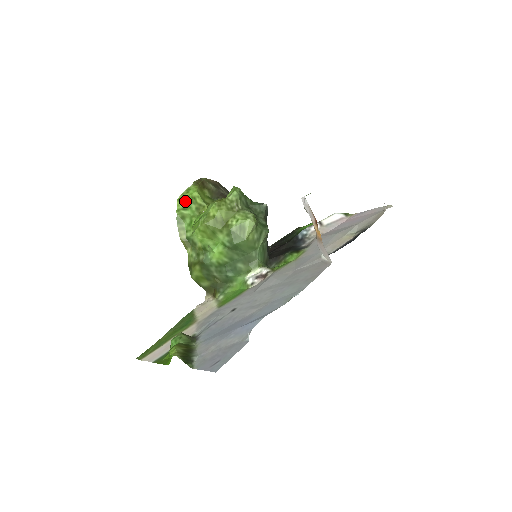
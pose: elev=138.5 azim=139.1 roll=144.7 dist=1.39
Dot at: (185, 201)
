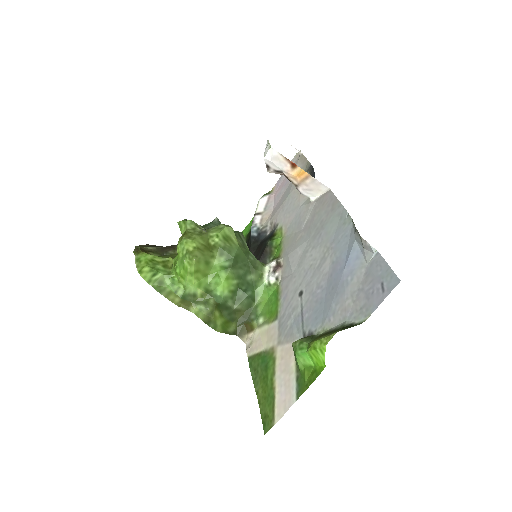
Dot at: (148, 268)
